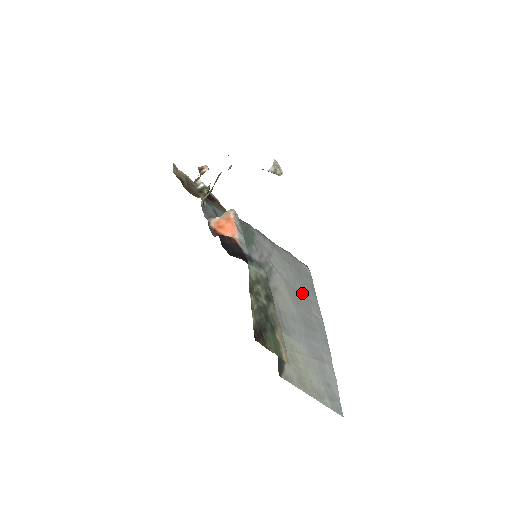
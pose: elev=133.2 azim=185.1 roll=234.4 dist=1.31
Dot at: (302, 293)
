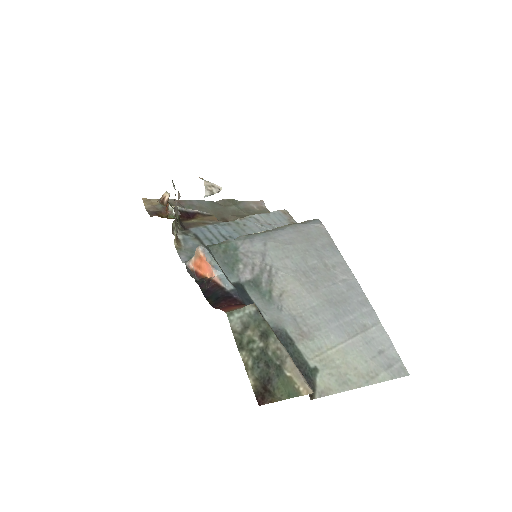
Dot at: (318, 266)
